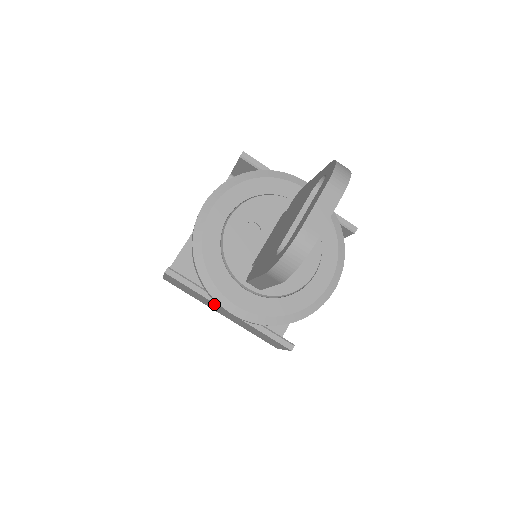
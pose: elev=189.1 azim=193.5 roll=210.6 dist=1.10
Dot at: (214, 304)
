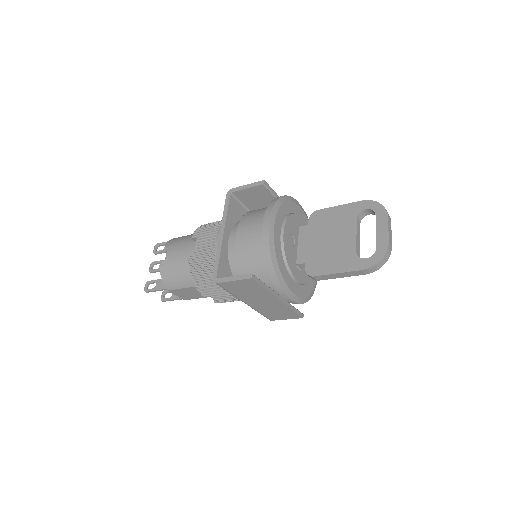
Dot at: (269, 296)
